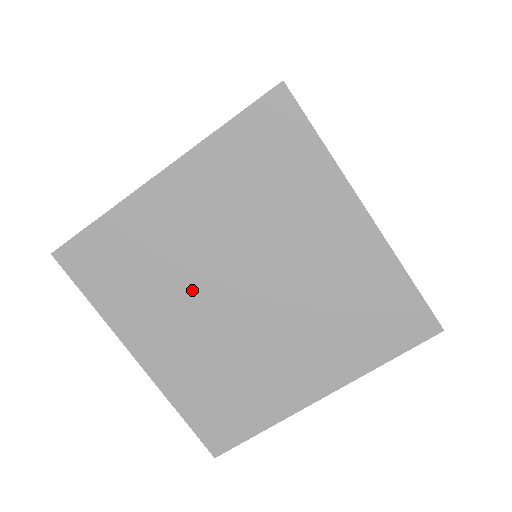
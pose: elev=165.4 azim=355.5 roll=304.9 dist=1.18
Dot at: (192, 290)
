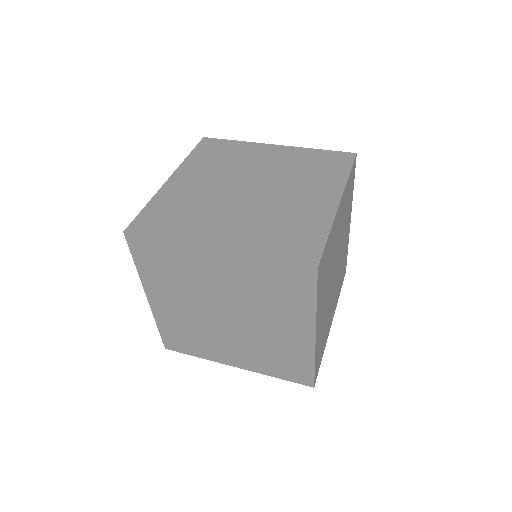
Dot at: (212, 329)
